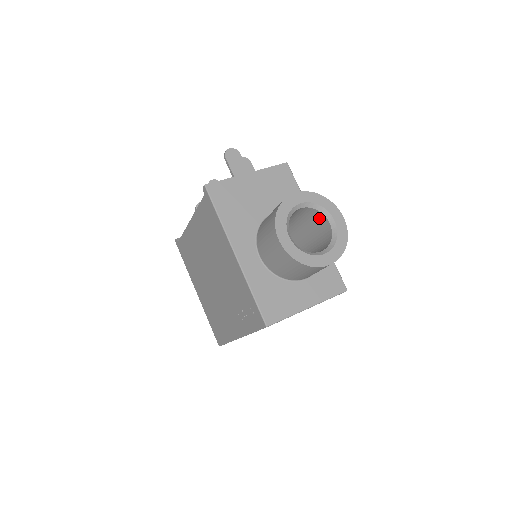
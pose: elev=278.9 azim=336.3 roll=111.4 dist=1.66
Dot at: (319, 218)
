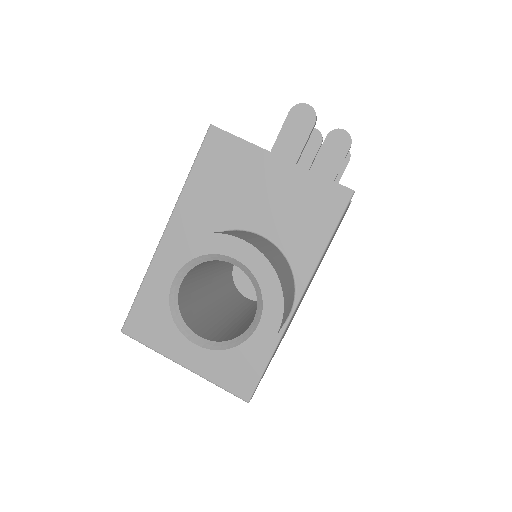
Dot at: occluded
